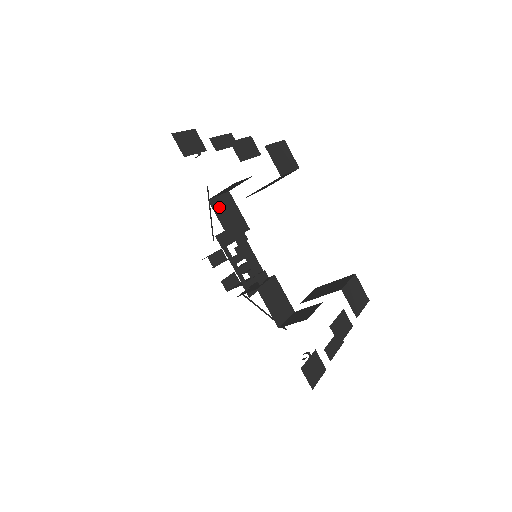
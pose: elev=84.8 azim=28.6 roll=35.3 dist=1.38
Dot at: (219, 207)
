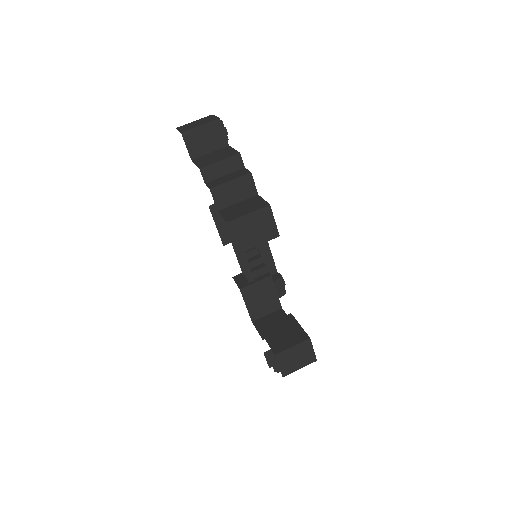
Dot at: occluded
